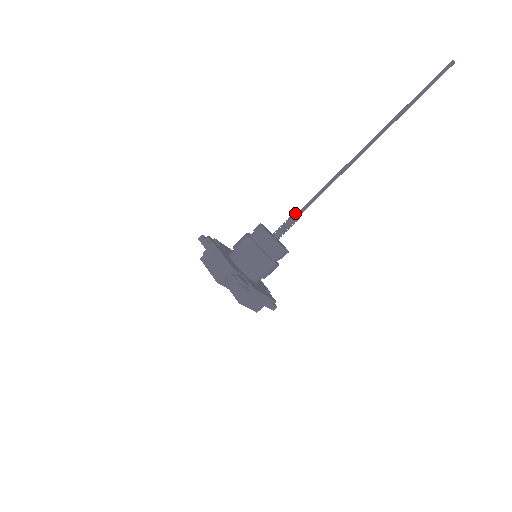
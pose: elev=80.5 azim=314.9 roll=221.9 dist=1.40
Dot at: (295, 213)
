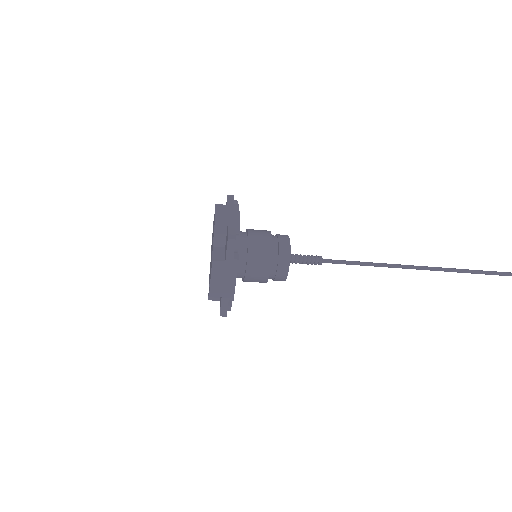
Dot at: occluded
